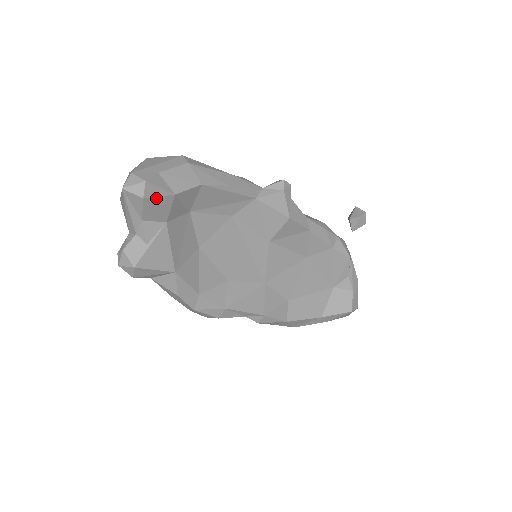
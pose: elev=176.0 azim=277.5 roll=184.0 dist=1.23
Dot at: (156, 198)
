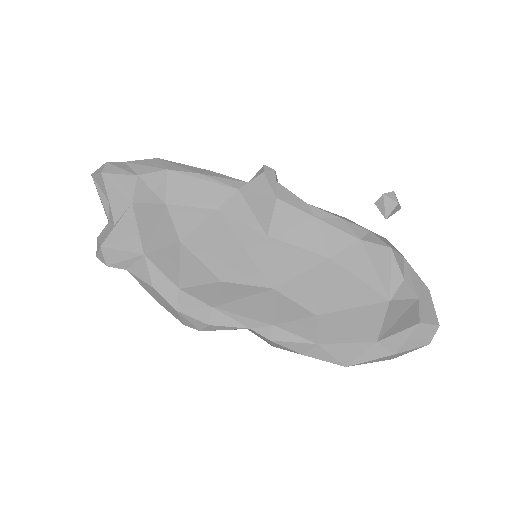
Dot at: (116, 175)
